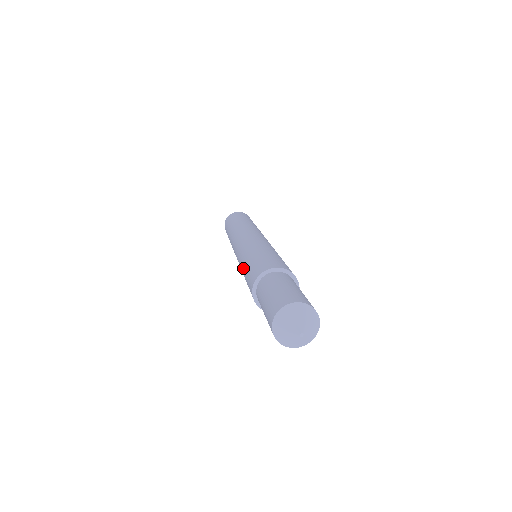
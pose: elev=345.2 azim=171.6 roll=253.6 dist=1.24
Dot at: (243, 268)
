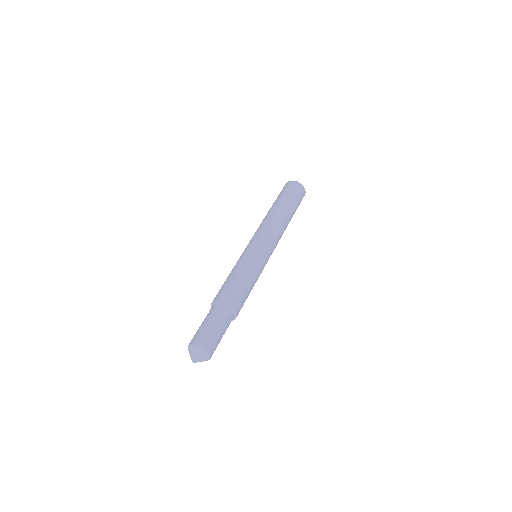
Dot at: occluded
